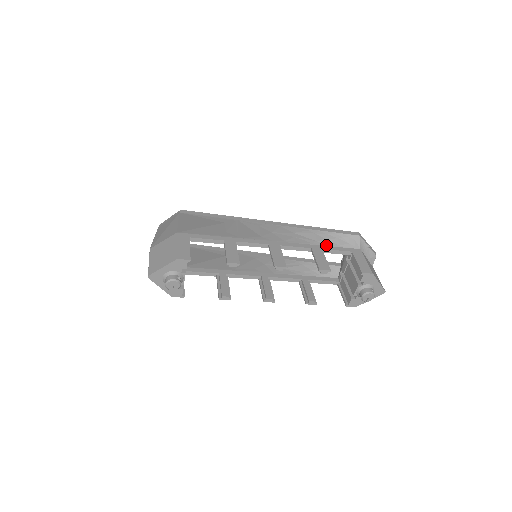
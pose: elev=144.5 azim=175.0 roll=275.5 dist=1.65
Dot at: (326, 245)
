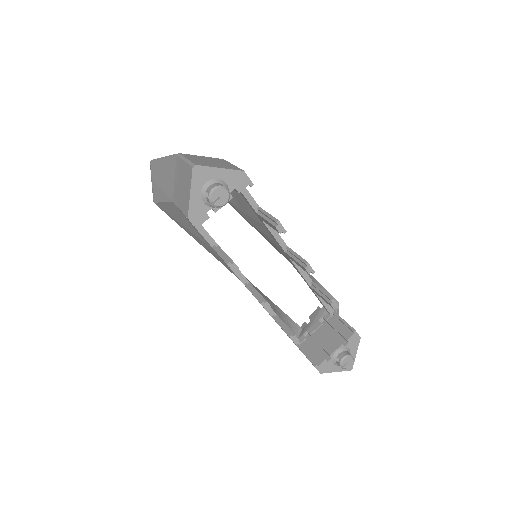
Dot at: occluded
